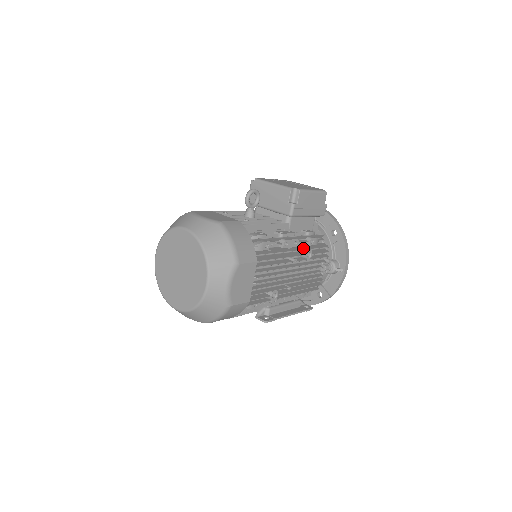
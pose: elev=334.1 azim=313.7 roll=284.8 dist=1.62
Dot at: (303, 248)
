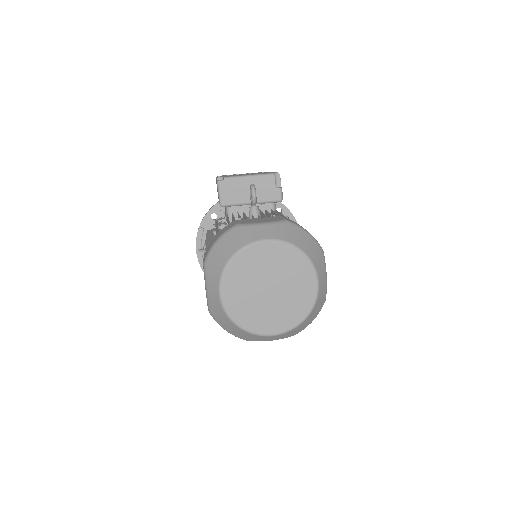
Dot at: occluded
